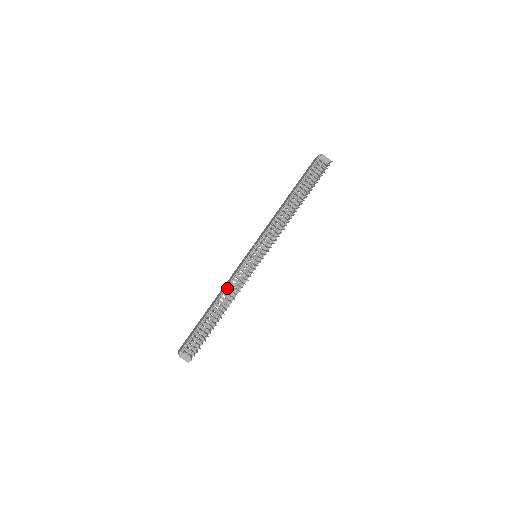
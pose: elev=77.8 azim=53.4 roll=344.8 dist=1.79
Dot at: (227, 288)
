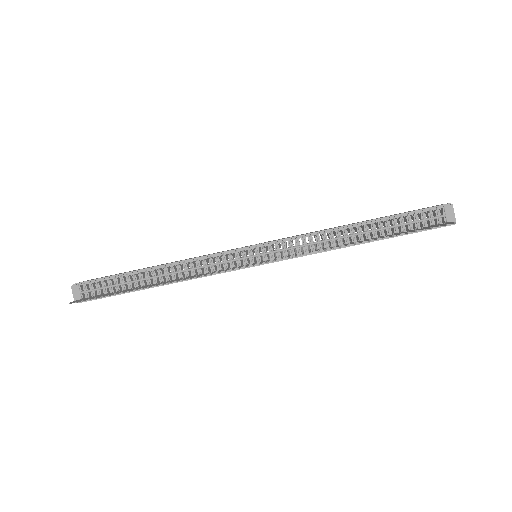
Dot at: (187, 261)
